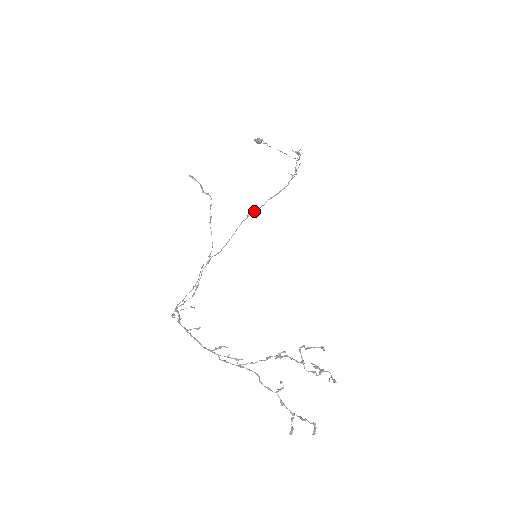
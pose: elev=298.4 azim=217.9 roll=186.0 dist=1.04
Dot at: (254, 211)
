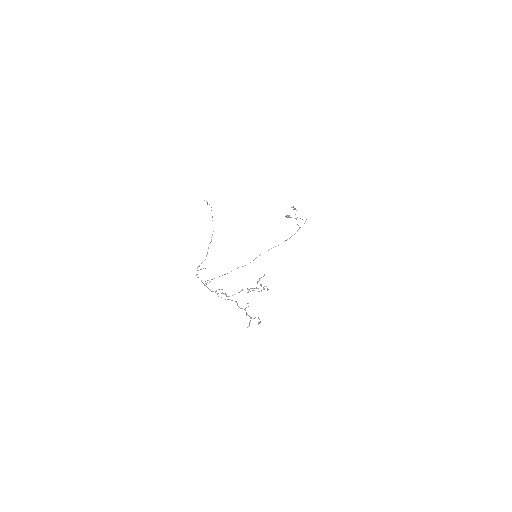
Dot at: (273, 247)
